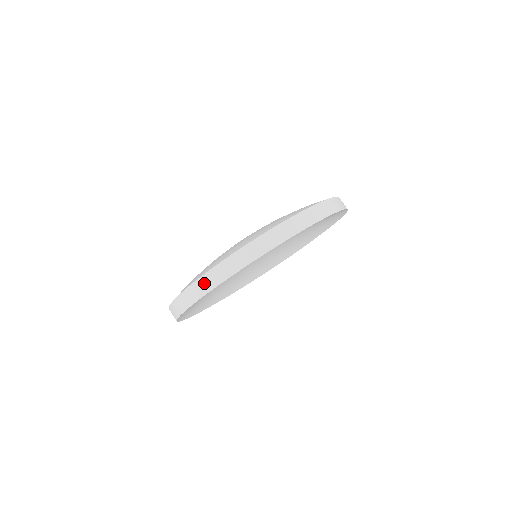
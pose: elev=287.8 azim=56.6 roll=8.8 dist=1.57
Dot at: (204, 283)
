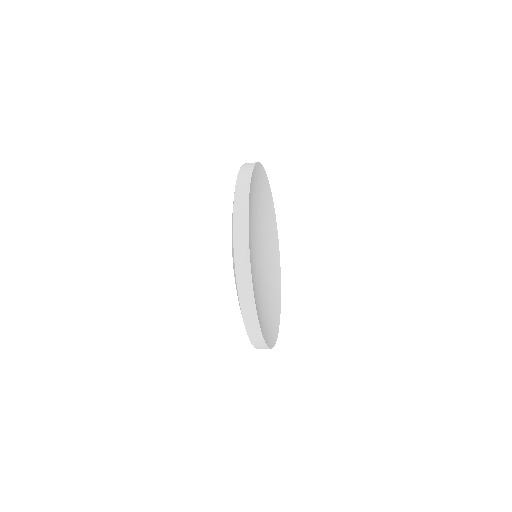
Dot at: (246, 306)
